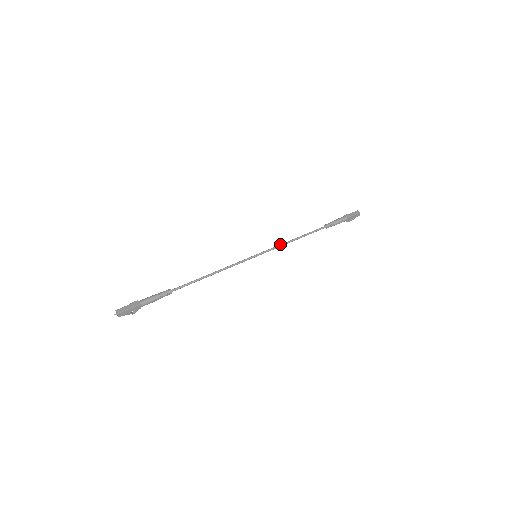
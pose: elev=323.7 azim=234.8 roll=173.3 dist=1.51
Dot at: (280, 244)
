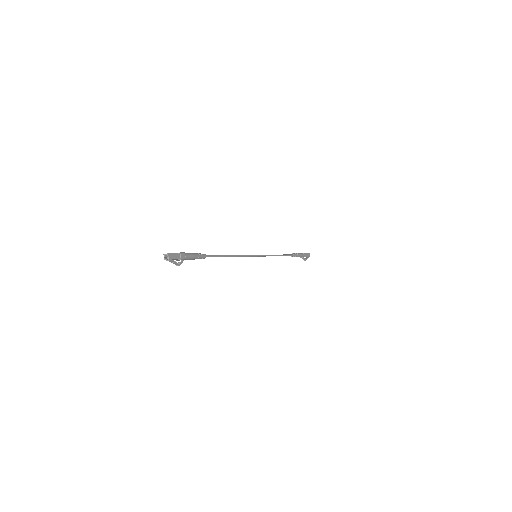
Dot at: (268, 255)
